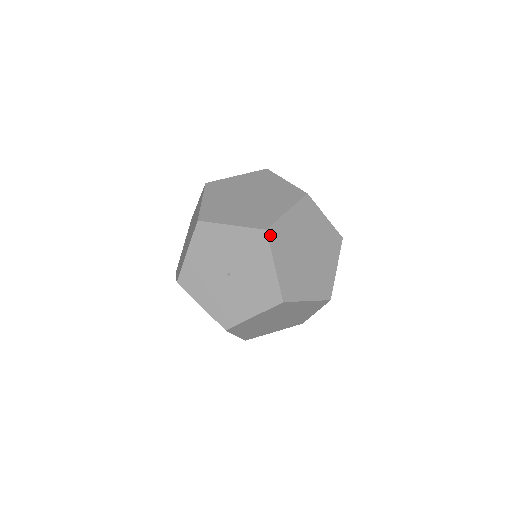
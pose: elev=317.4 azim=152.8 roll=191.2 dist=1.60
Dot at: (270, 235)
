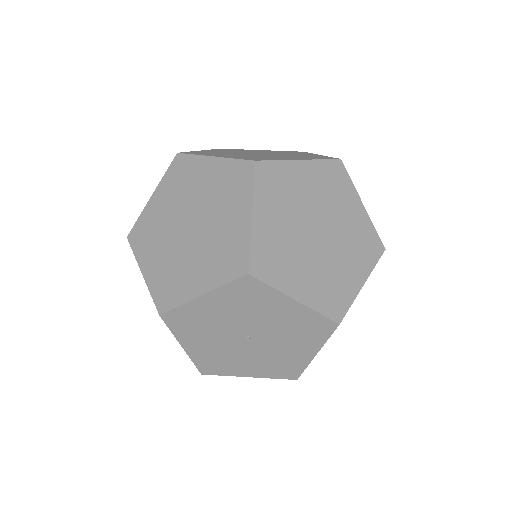
Dot at: (258, 273)
